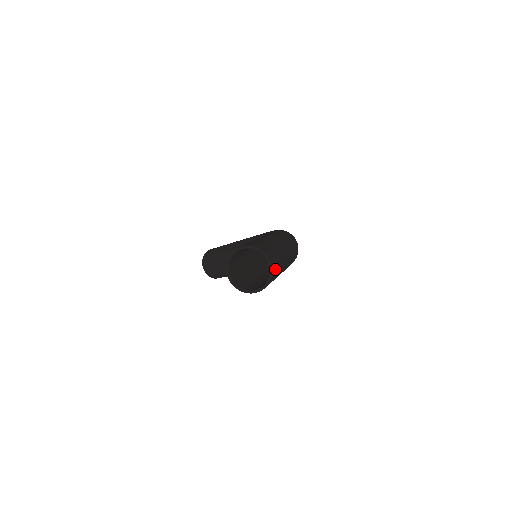
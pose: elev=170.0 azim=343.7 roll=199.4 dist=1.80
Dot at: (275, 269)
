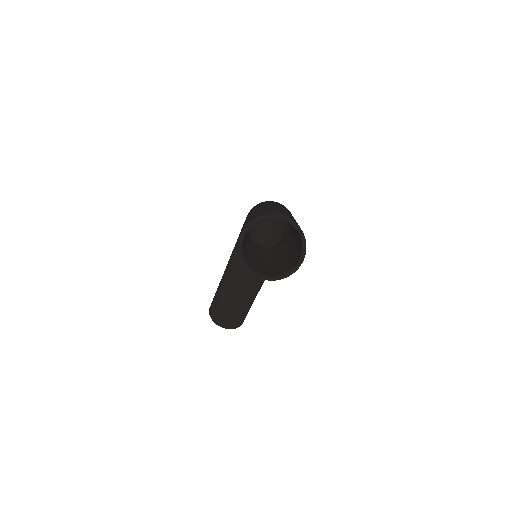
Dot at: occluded
